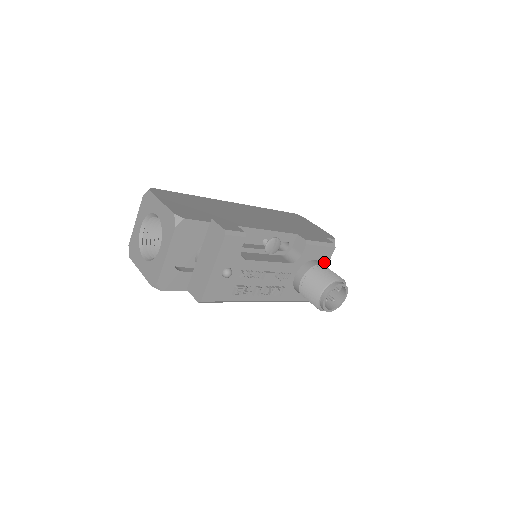
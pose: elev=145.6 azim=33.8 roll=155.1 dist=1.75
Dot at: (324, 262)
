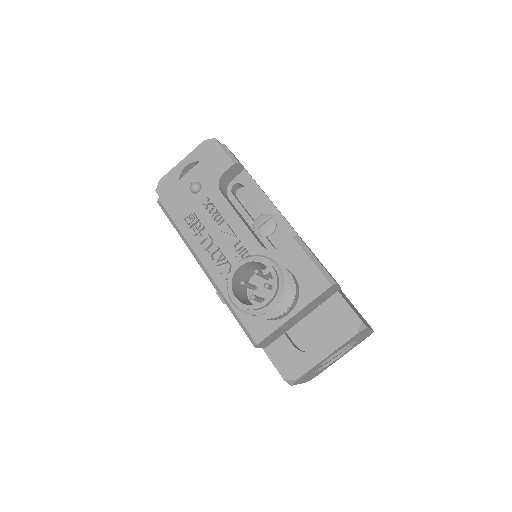
Dot at: (305, 294)
